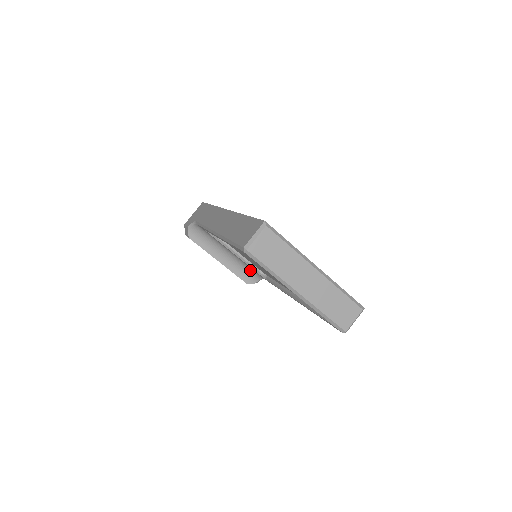
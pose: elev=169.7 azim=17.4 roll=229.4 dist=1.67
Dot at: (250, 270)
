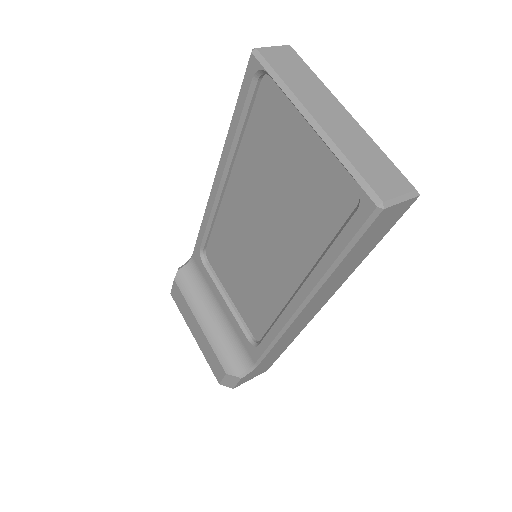
Dot at: (237, 348)
